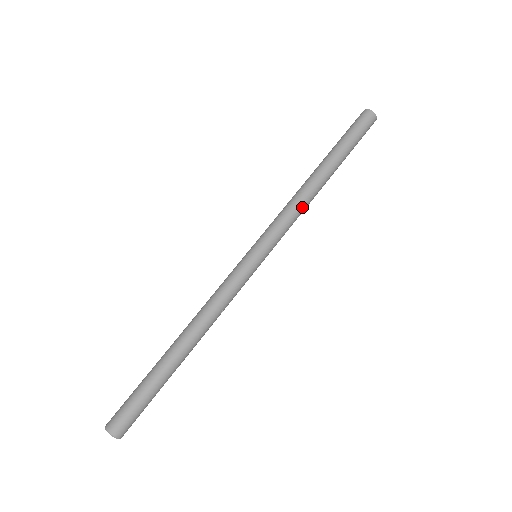
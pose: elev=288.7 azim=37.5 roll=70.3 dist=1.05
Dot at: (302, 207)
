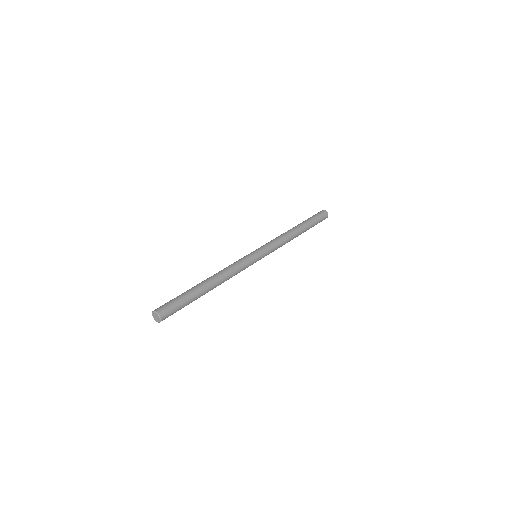
Dot at: (283, 237)
